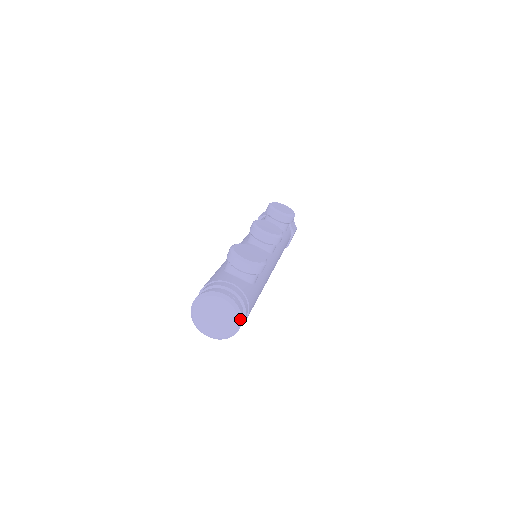
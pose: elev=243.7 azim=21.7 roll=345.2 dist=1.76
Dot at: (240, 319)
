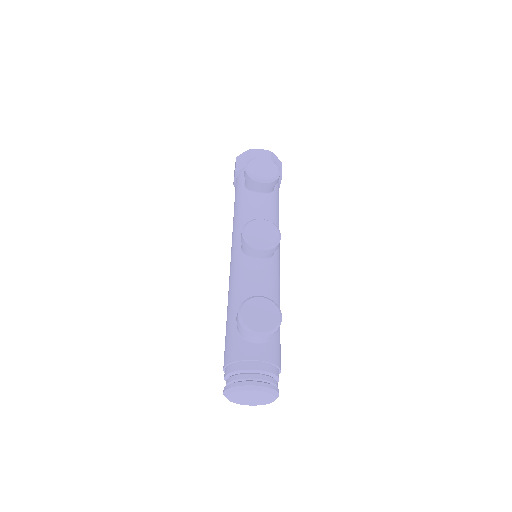
Dot at: (277, 394)
